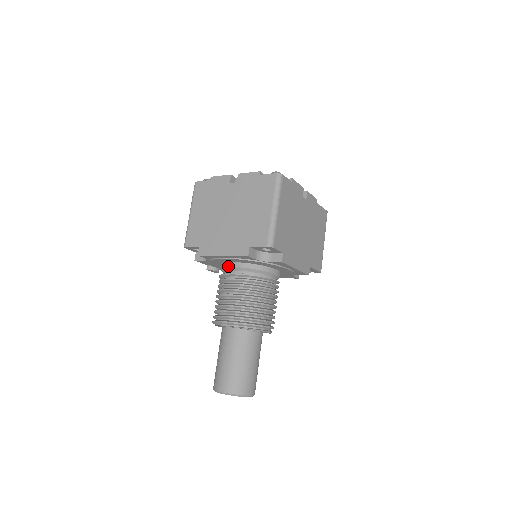
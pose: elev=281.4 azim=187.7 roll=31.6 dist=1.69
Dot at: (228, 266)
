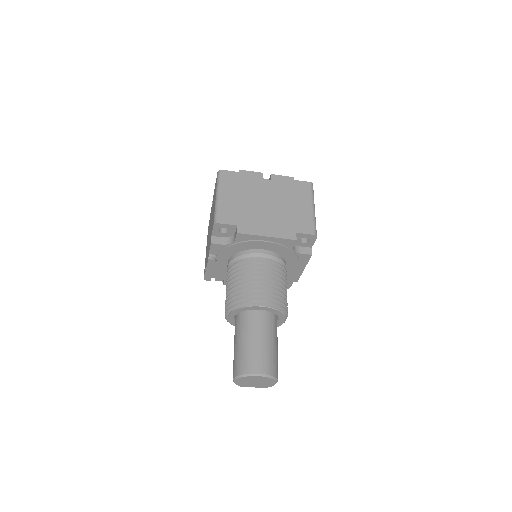
Dot at: (256, 252)
